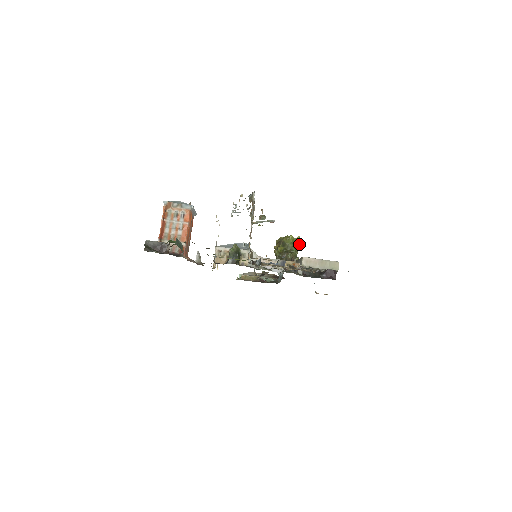
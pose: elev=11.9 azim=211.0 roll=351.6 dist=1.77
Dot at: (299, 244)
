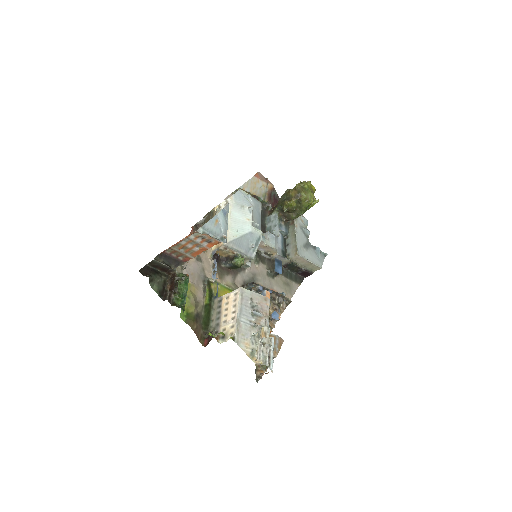
Dot at: occluded
